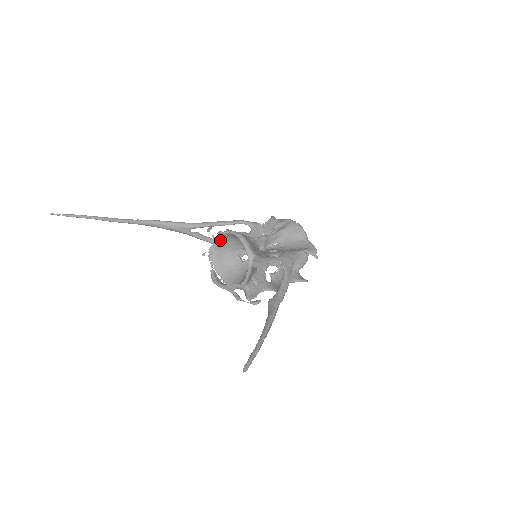
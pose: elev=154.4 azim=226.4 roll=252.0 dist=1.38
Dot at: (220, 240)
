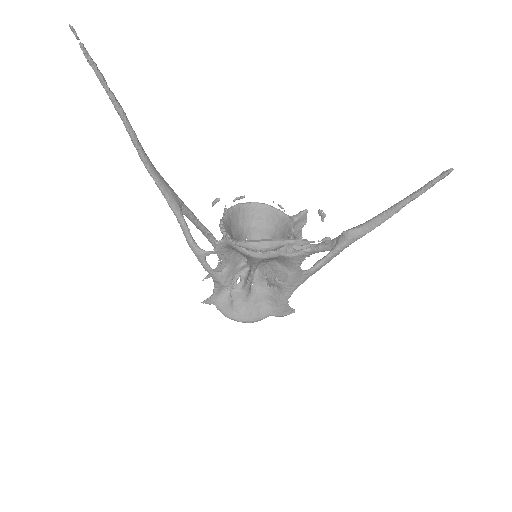
Dot at: (230, 215)
